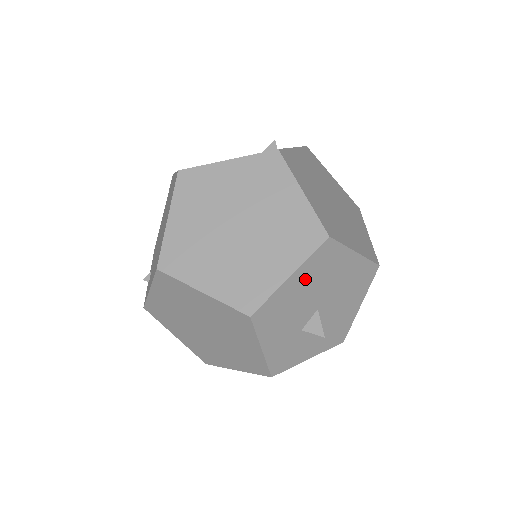
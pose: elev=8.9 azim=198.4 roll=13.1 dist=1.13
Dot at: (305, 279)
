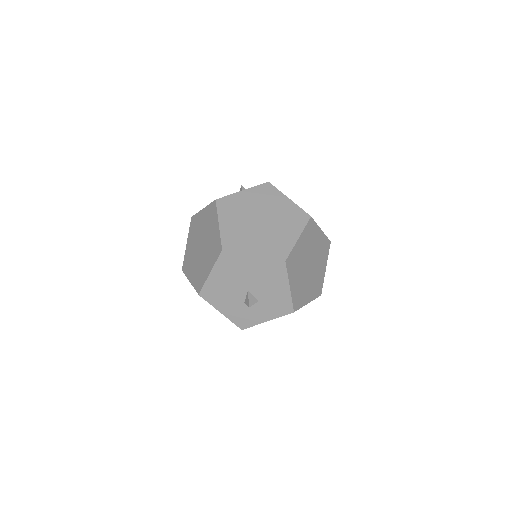
Dot at: (223, 274)
